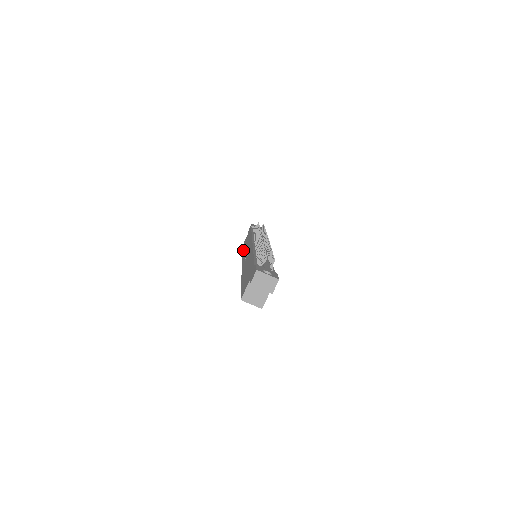
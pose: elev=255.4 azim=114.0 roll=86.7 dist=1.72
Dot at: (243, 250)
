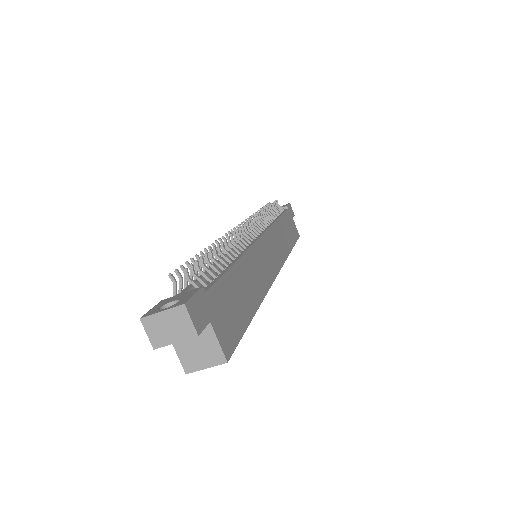
Dot at: occluded
